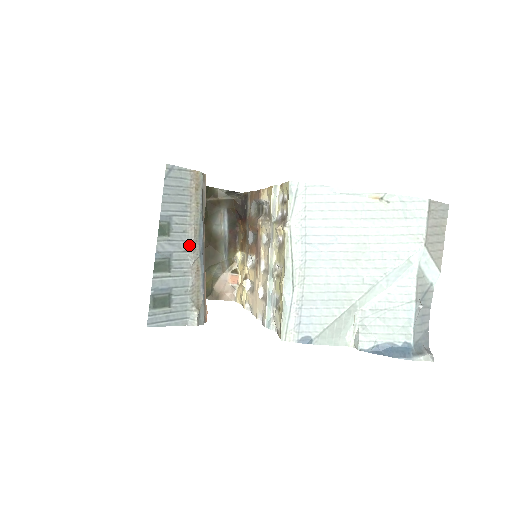
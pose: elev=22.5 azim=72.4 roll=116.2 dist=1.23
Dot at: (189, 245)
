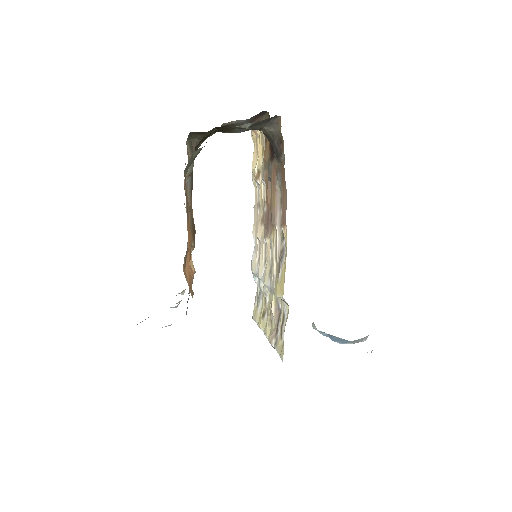
Dot at: (172, 307)
